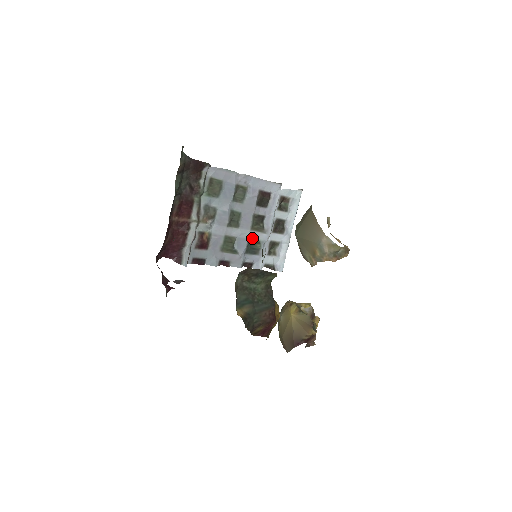
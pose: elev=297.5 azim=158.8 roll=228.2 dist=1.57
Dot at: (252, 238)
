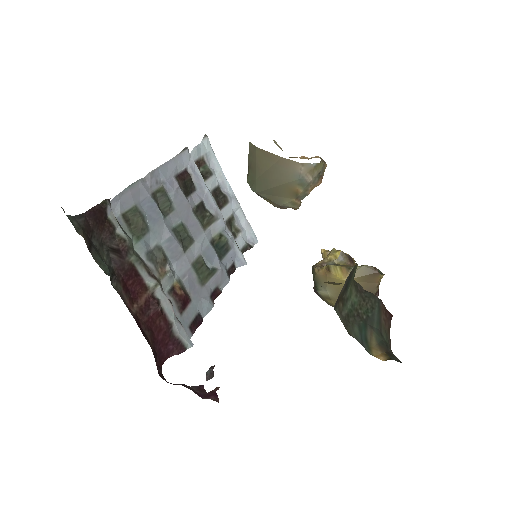
Dot at: (211, 238)
